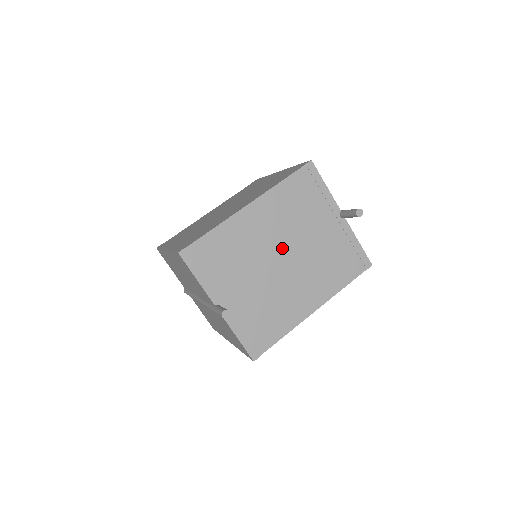
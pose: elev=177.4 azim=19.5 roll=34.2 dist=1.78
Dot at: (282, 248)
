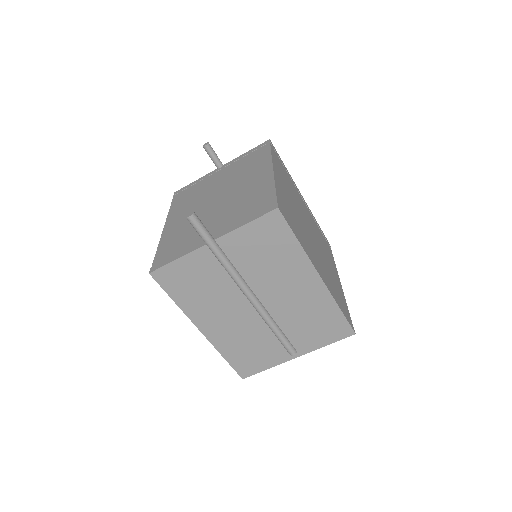
Dot at: (209, 201)
